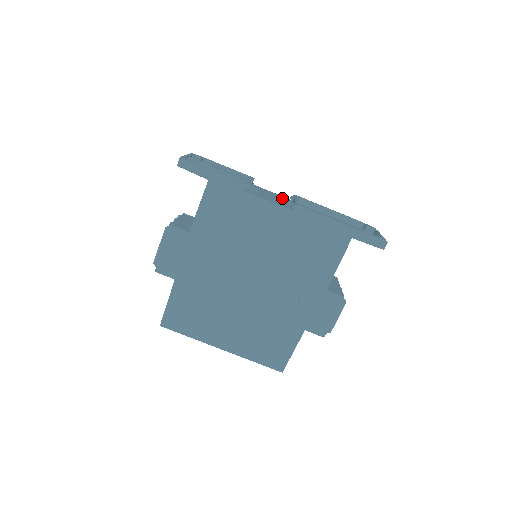
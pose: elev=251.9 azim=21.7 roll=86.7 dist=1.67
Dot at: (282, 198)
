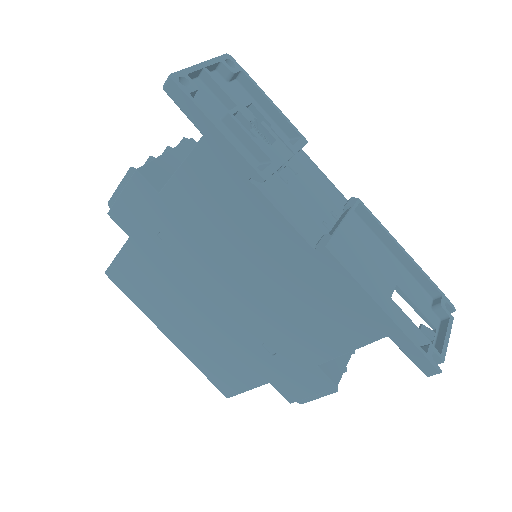
Dot at: (331, 199)
